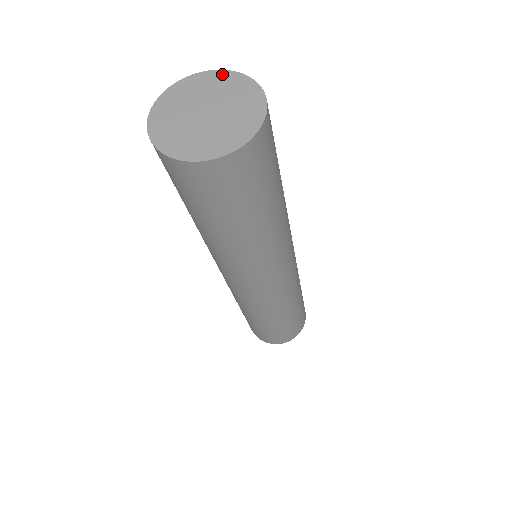
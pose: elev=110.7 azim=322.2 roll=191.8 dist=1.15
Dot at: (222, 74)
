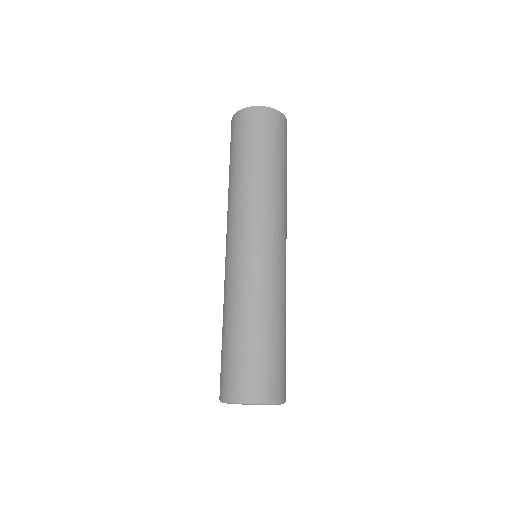
Dot at: occluded
